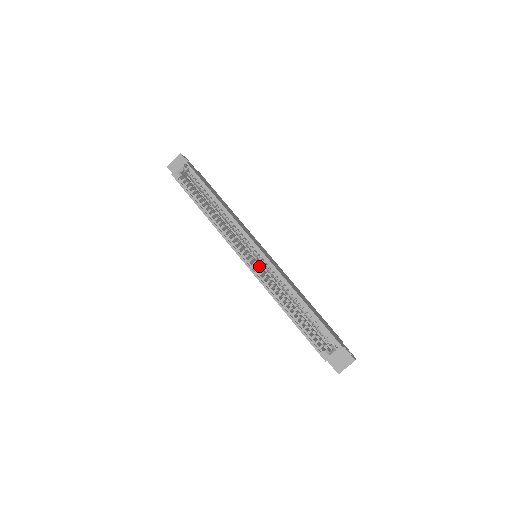
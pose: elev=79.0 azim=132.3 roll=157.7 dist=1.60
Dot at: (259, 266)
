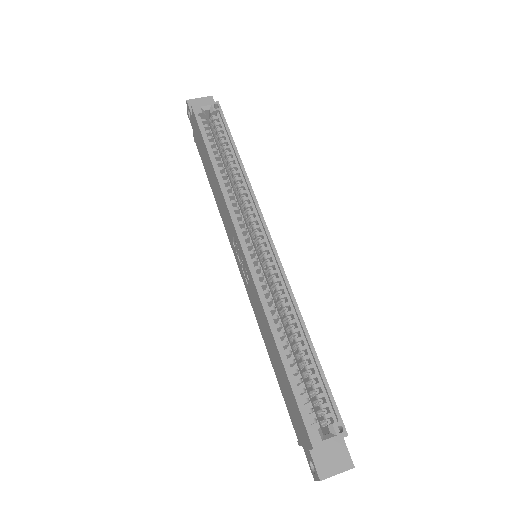
Dot at: occluded
